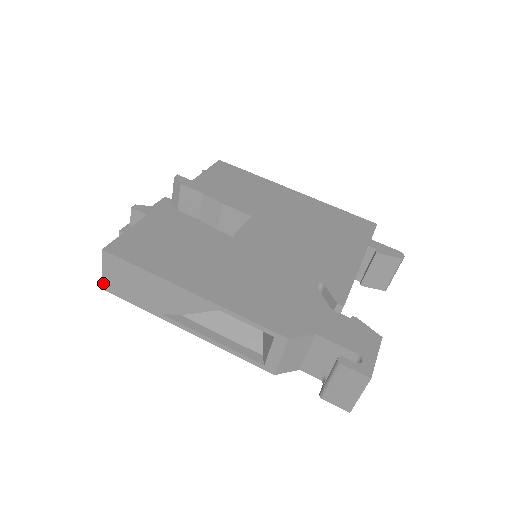
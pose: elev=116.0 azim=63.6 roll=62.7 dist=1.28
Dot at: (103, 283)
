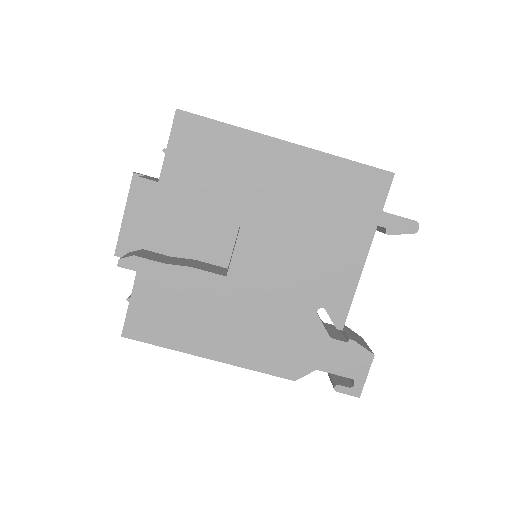
Dot at: occluded
